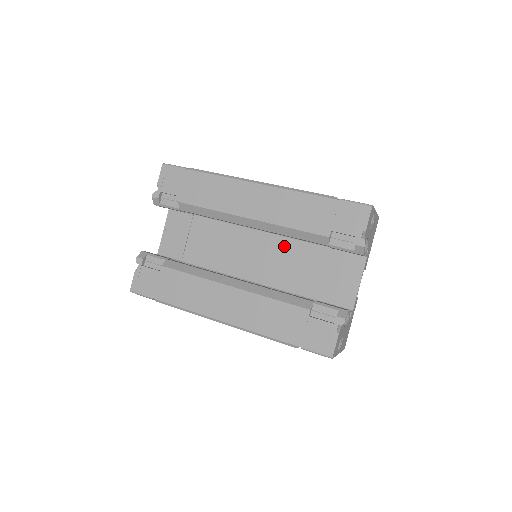
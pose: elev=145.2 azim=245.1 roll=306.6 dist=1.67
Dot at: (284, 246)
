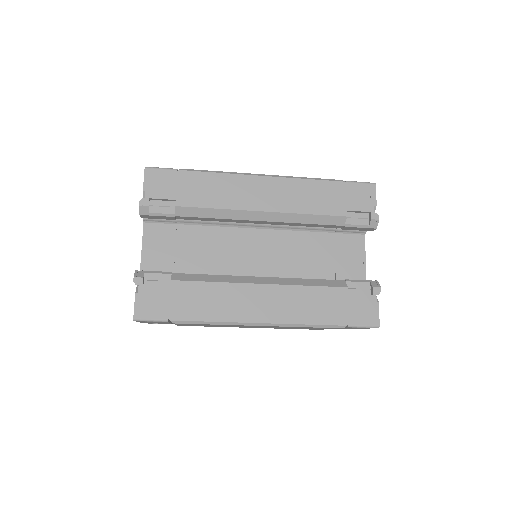
Dot at: (286, 239)
